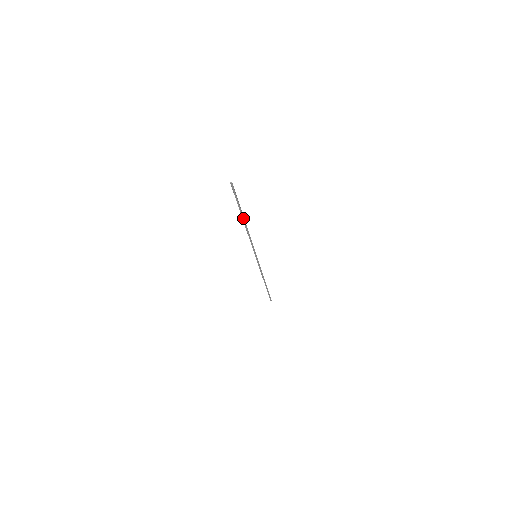
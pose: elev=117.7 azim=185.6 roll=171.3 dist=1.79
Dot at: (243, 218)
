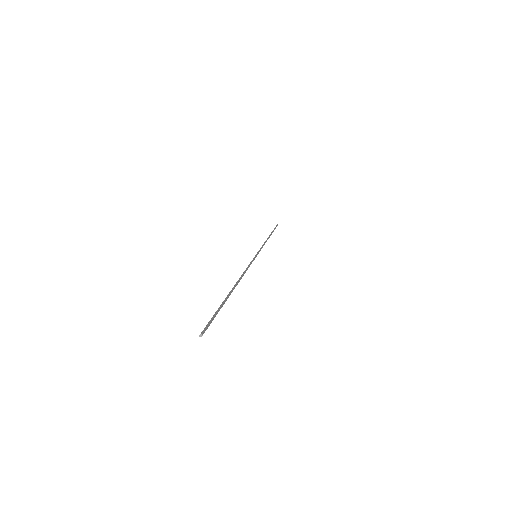
Dot at: (231, 292)
